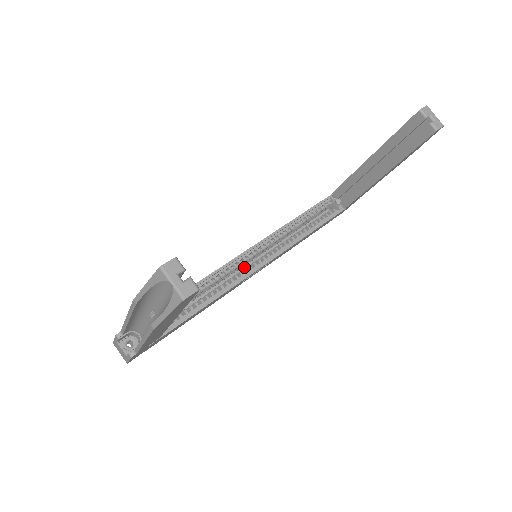
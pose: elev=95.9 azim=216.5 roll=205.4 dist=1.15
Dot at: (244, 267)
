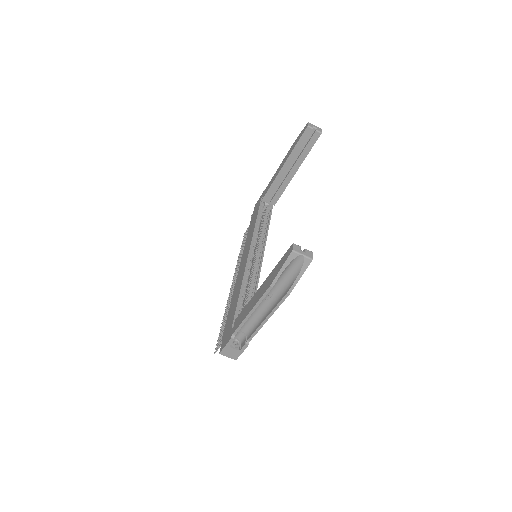
Dot at: occluded
